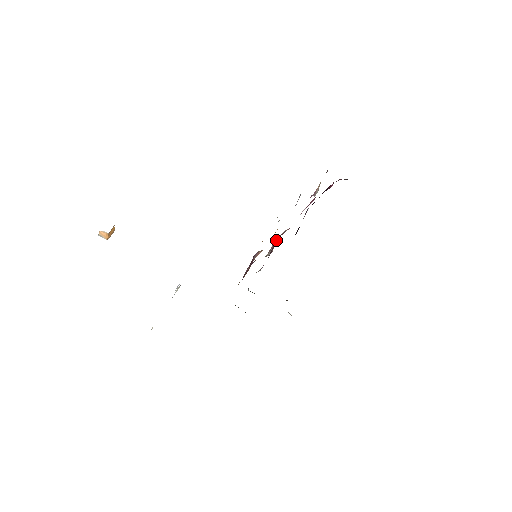
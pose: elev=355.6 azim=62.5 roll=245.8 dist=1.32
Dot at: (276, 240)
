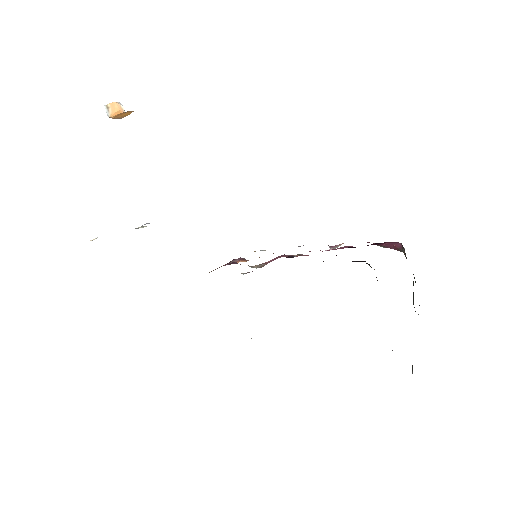
Dot at: (275, 259)
